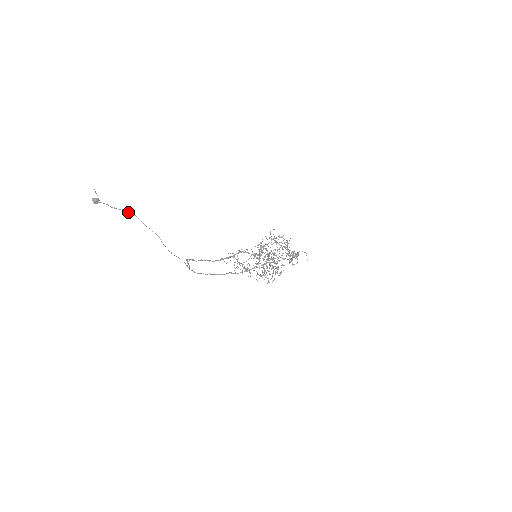
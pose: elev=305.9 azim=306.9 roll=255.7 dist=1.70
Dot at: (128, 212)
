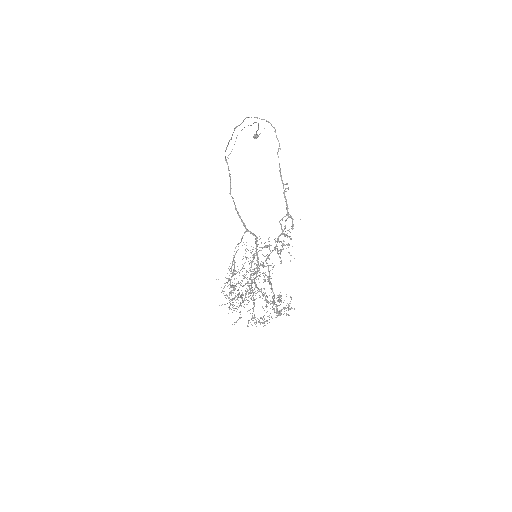
Dot at: occluded
